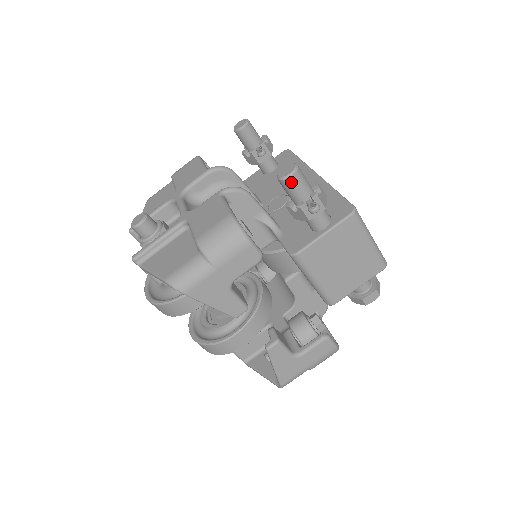
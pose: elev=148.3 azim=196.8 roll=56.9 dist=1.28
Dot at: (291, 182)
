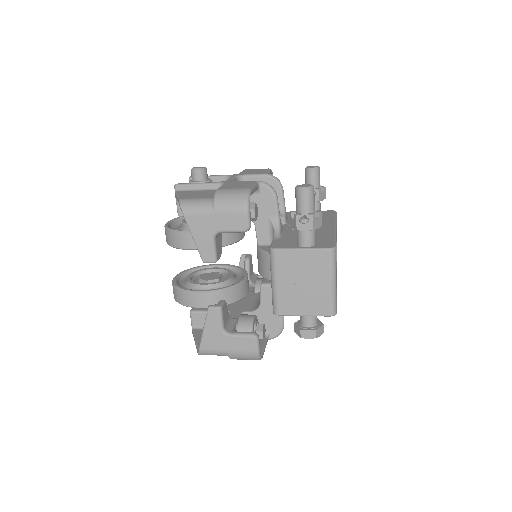
Dot at: (301, 193)
